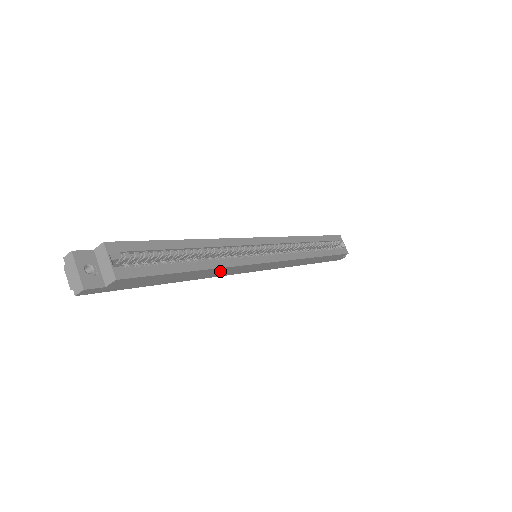
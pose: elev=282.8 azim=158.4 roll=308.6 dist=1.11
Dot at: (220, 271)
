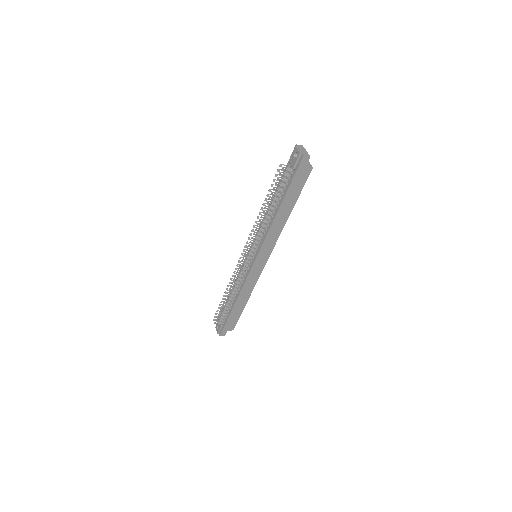
Dot at: (277, 230)
